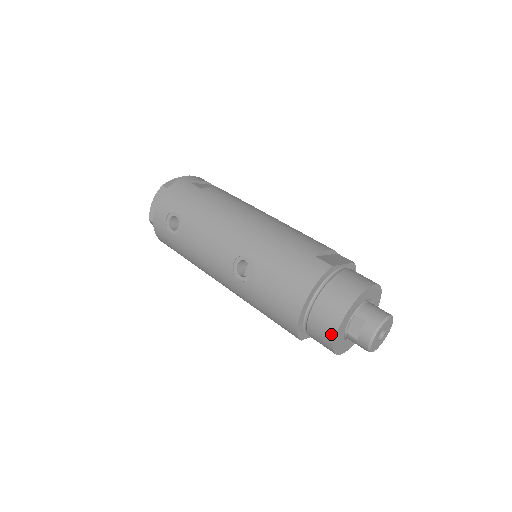
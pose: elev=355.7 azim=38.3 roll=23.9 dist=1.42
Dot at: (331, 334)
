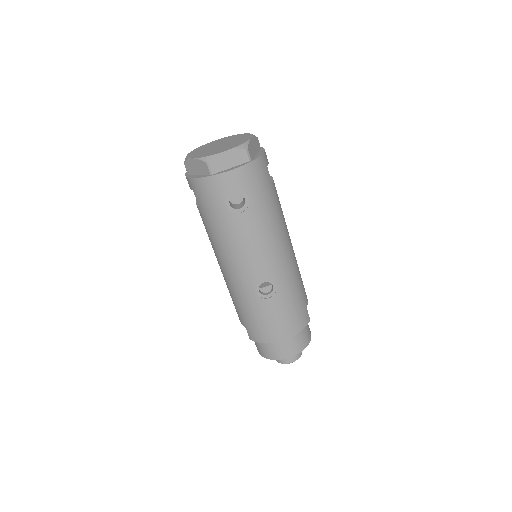
Dot at: (281, 357)
